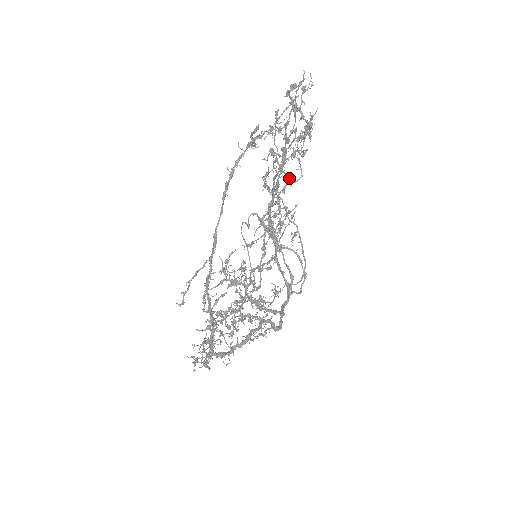
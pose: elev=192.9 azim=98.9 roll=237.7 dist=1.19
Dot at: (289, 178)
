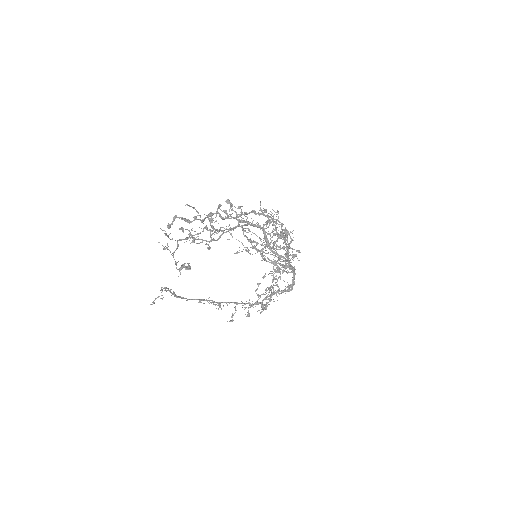
Dot at: occluded
